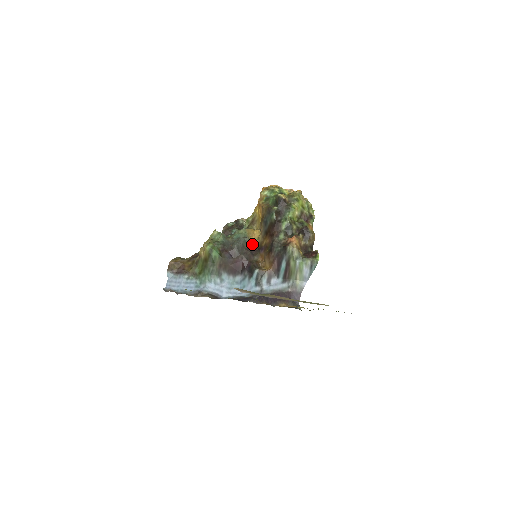
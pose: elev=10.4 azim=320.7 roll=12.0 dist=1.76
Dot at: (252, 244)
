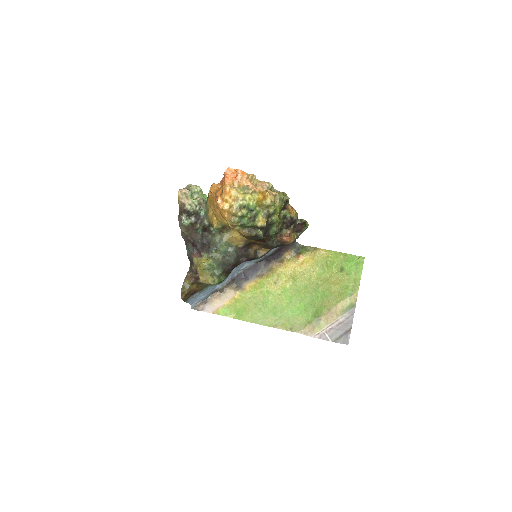
Dot at: (241, 246)
